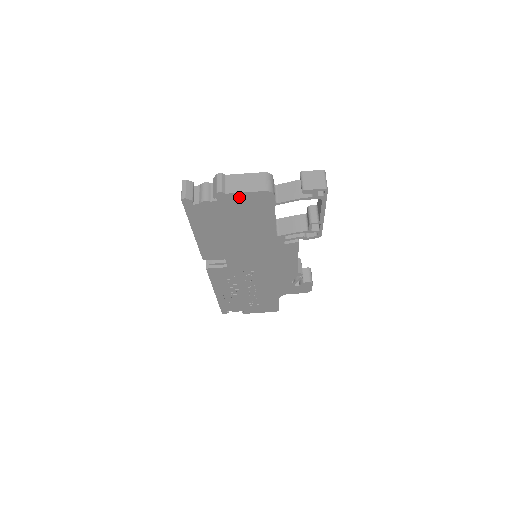
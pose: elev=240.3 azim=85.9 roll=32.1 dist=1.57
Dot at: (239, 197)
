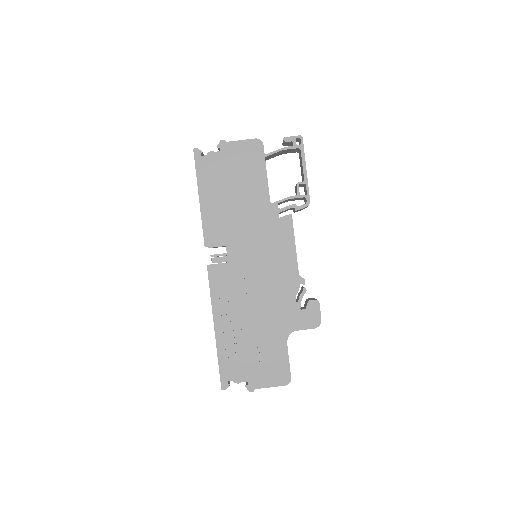
Dot at: (237, 146)
